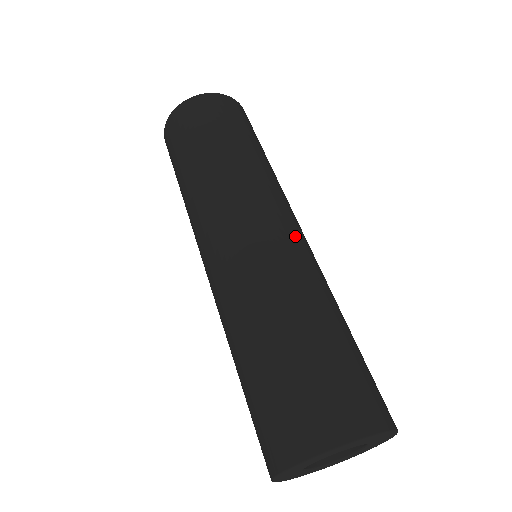
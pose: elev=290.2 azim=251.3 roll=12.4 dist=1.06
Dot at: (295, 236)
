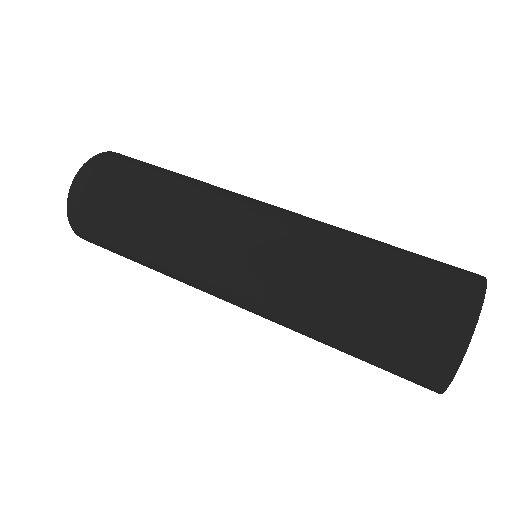
Dot at: (283, 211)
